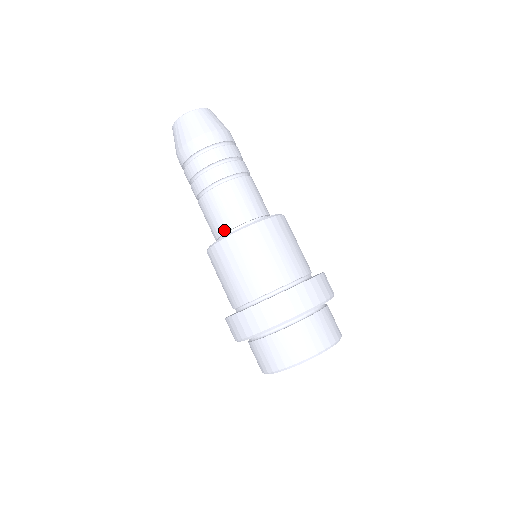
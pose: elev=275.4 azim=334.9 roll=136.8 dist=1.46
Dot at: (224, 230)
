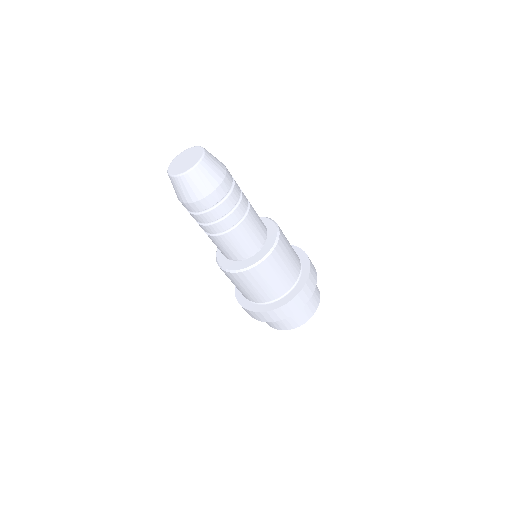
Dot at: (240, 258)
